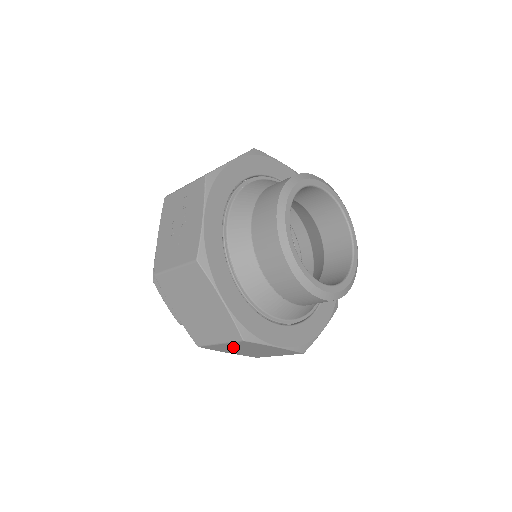
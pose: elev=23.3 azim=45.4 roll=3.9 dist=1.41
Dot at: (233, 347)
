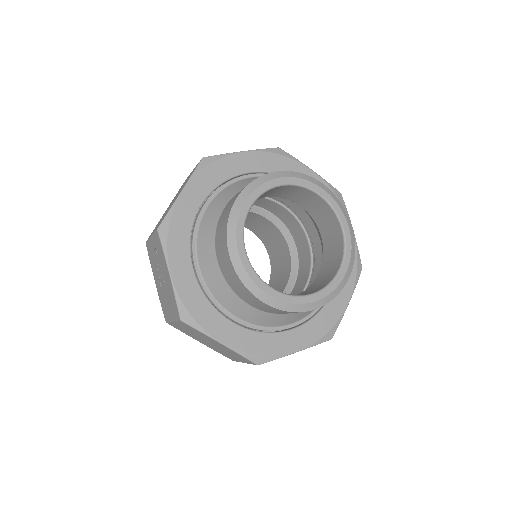
Dot at: occluded
